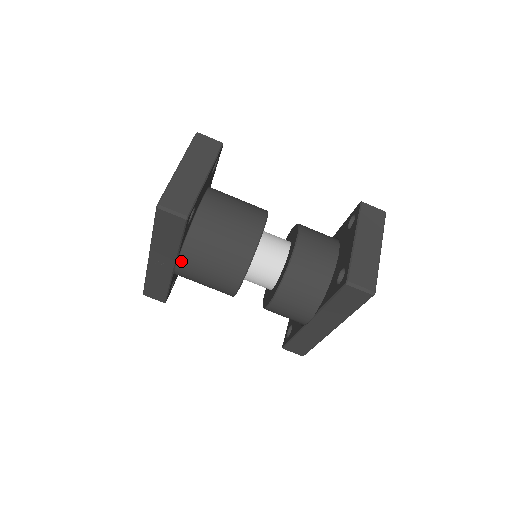
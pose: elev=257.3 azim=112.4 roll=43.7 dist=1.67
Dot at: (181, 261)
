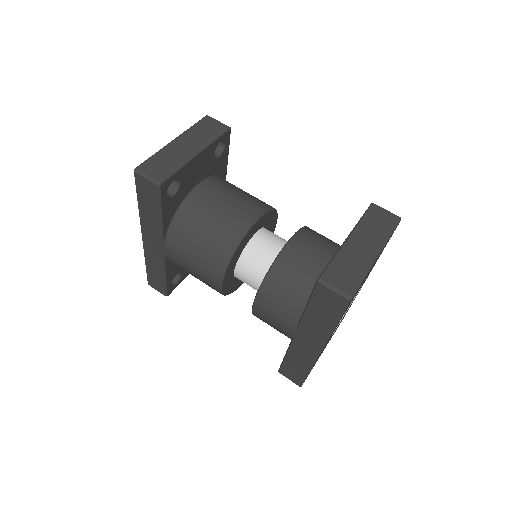
Dot at: (168, 242)
